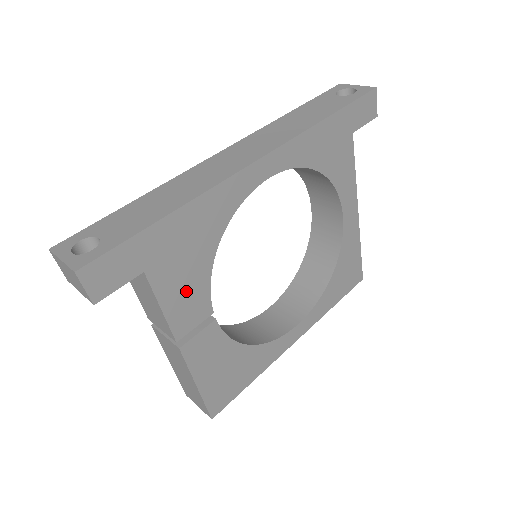
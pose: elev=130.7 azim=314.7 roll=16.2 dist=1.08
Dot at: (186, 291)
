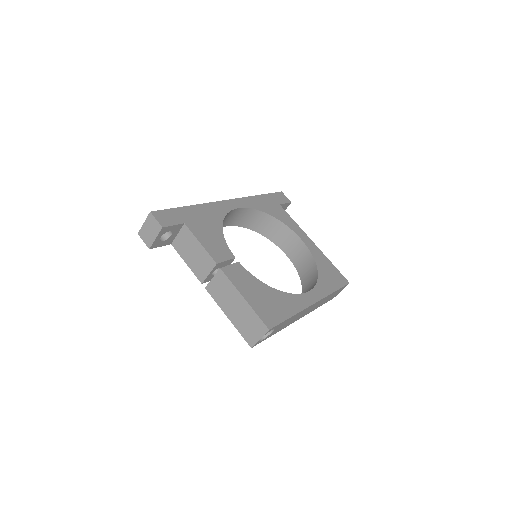
Dot at: (212, 240)
